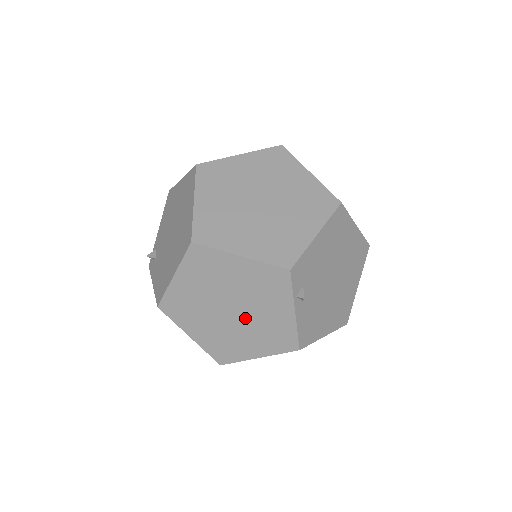
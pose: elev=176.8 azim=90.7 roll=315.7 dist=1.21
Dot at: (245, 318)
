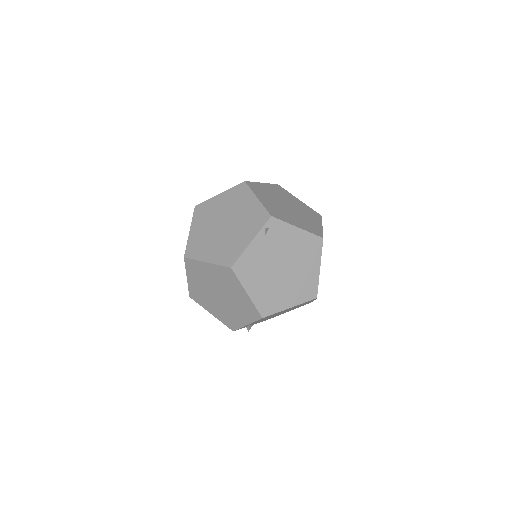
Dot at: occluded
